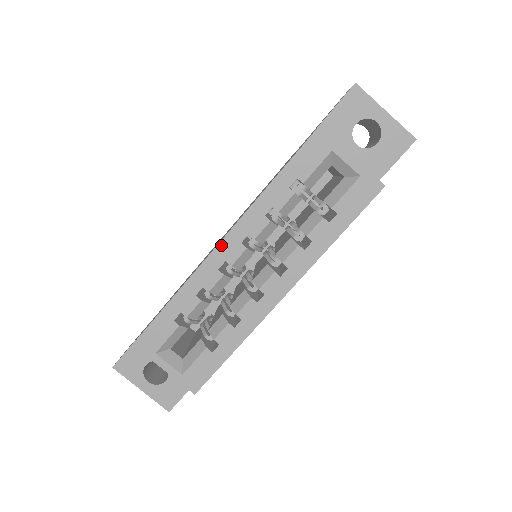
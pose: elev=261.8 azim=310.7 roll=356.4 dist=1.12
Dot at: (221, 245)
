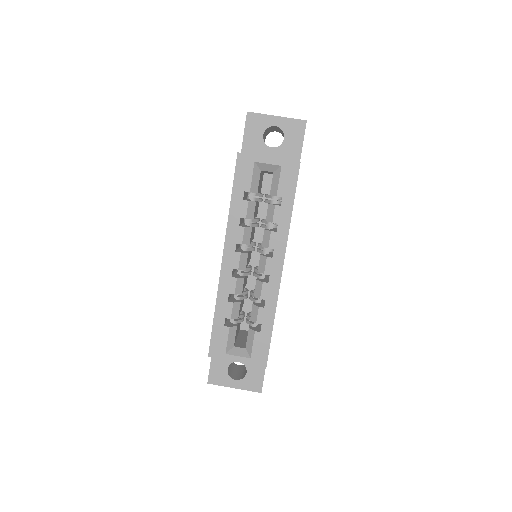
Dot at: (224, 260)
